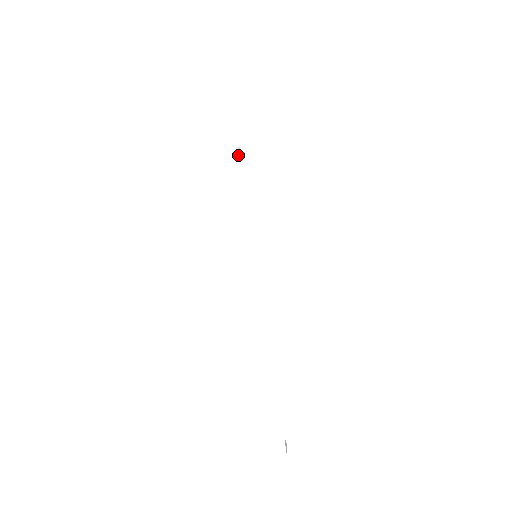
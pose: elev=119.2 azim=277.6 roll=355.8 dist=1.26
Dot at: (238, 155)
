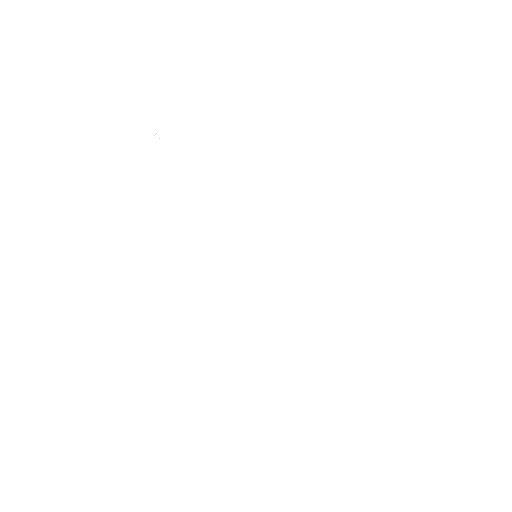
Dot at: occluded
